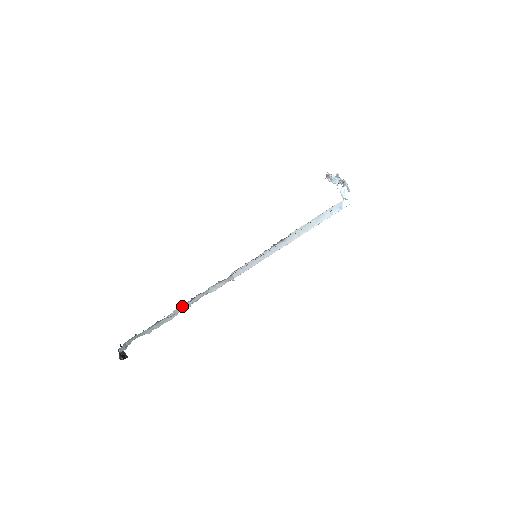
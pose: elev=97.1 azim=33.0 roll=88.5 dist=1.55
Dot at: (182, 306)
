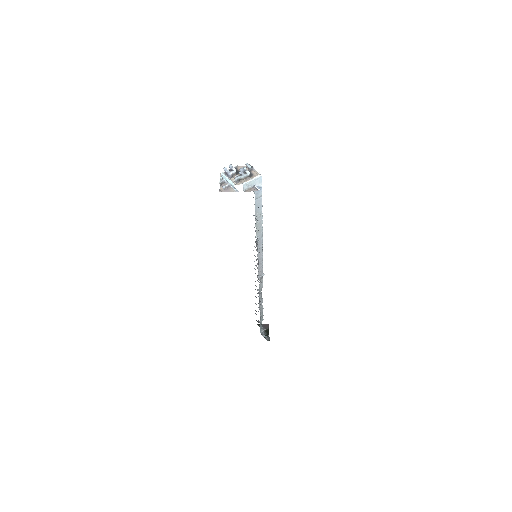
Dot at: (259, 304)
